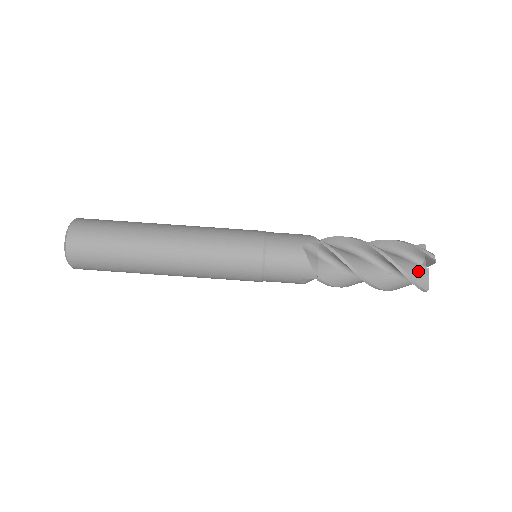
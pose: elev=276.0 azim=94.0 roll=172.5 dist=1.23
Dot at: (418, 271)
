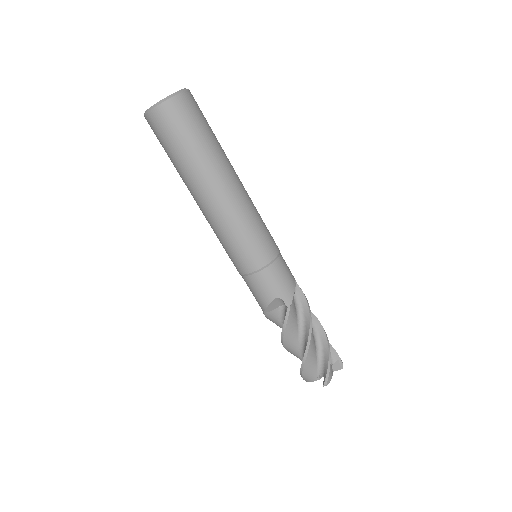
Dot at: (312, 375)
